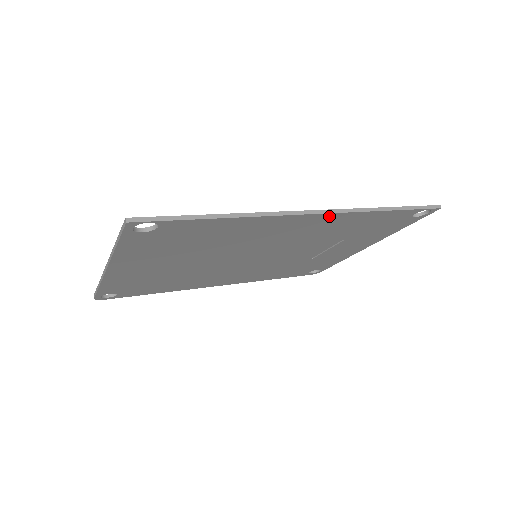
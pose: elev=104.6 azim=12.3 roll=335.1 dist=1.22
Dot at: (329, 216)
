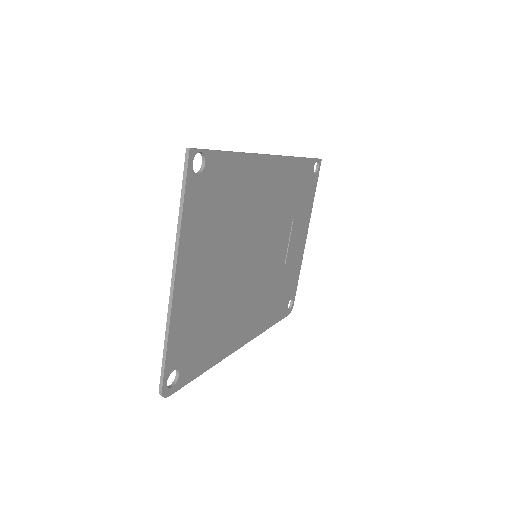
Dot at: (280, 162)
